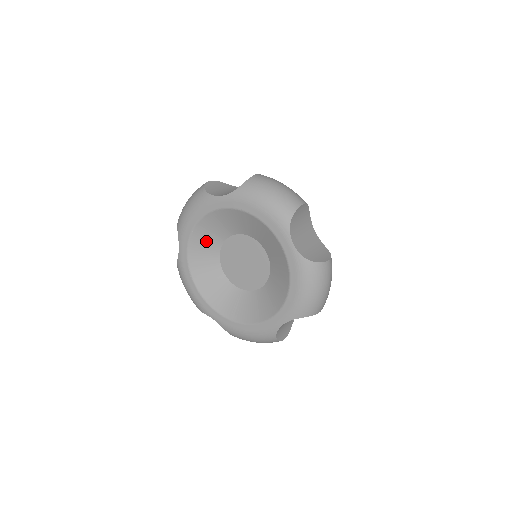
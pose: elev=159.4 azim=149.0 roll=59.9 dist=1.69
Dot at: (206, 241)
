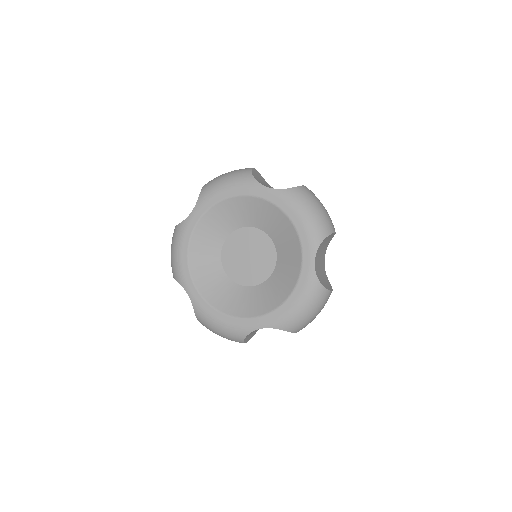
Dot at: (206, 268)
